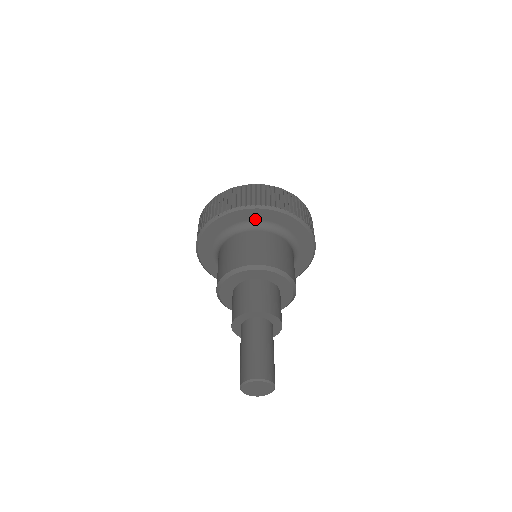
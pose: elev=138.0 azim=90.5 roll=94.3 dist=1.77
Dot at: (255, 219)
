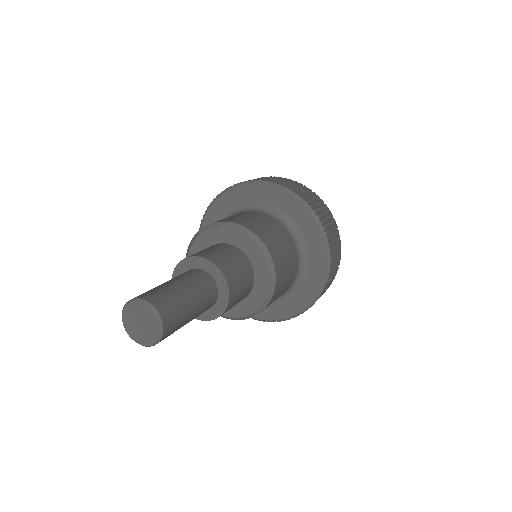
Dot at: (272, 203)
